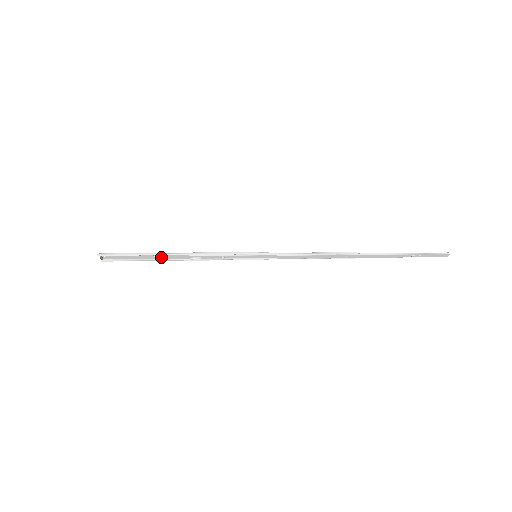
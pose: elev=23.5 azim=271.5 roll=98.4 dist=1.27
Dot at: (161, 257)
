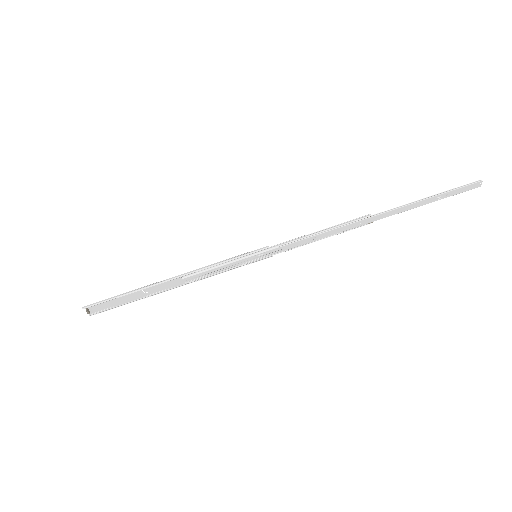
Dot at: (152, 291)
